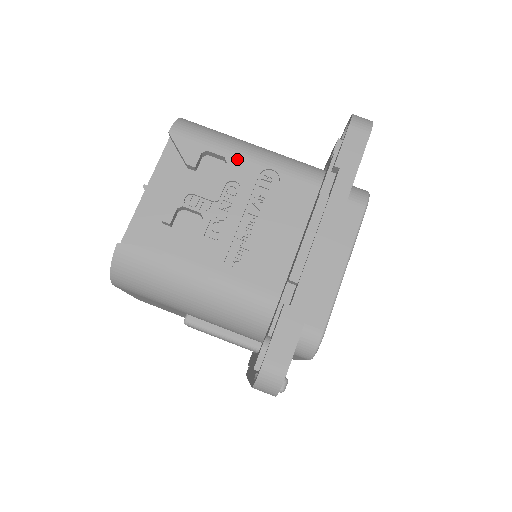
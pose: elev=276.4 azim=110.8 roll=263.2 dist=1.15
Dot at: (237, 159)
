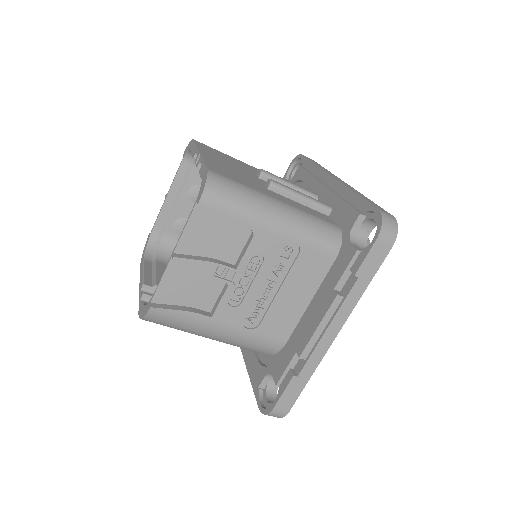
Dot at: (264, 233)
